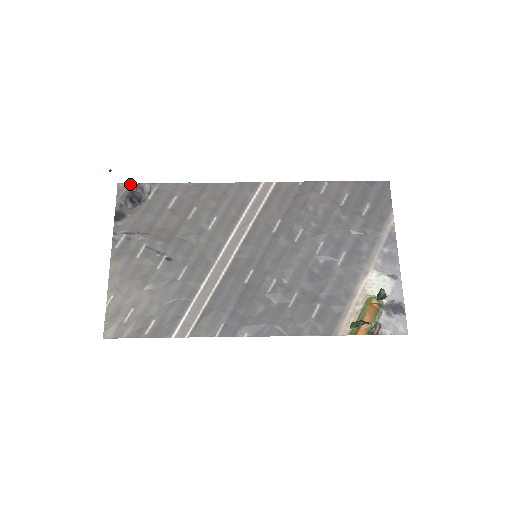
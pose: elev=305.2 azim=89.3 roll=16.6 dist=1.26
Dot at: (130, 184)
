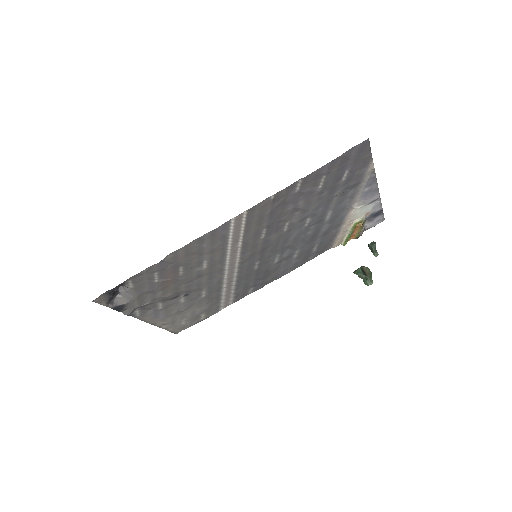
Dot at: (102, 294)
